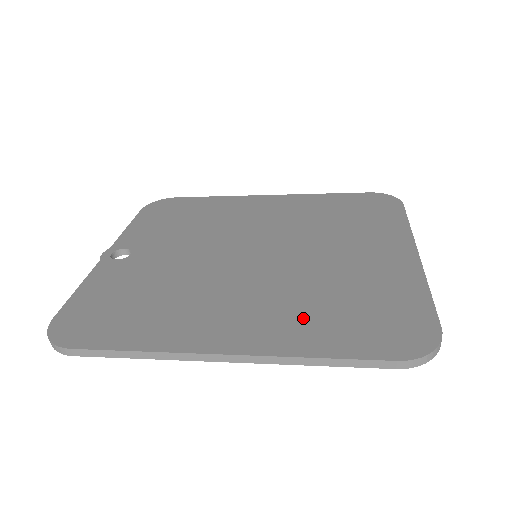
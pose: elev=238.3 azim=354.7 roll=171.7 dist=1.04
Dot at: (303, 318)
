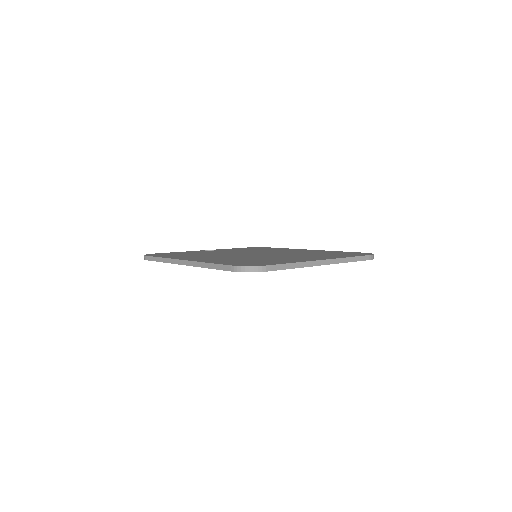
Dot at: (227, 260)
